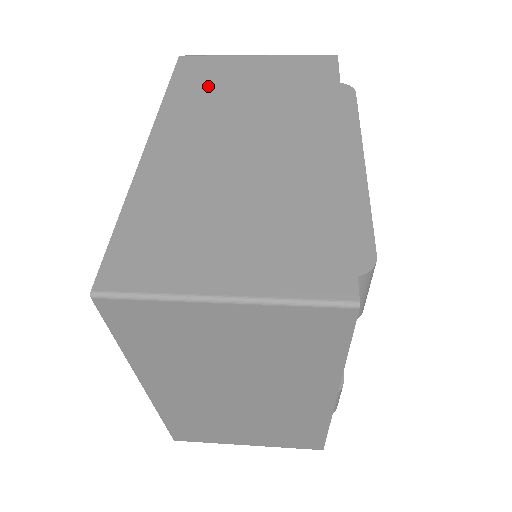
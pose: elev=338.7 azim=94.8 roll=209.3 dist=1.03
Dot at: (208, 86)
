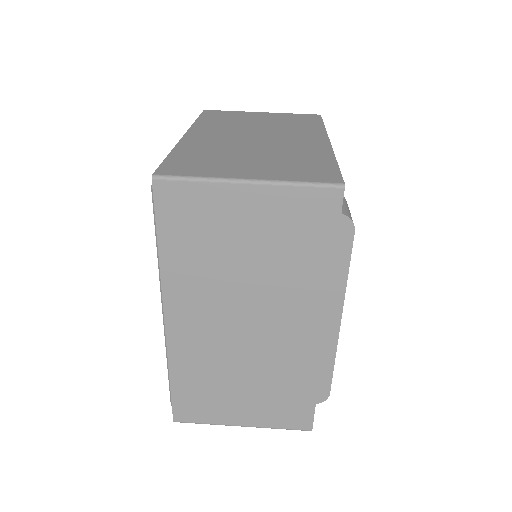
Dot at: (200, 244)
